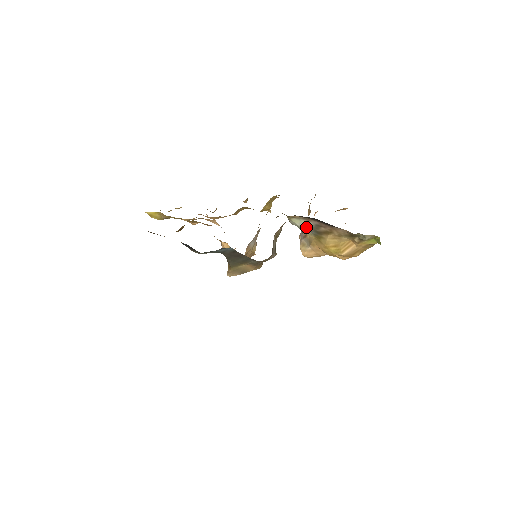
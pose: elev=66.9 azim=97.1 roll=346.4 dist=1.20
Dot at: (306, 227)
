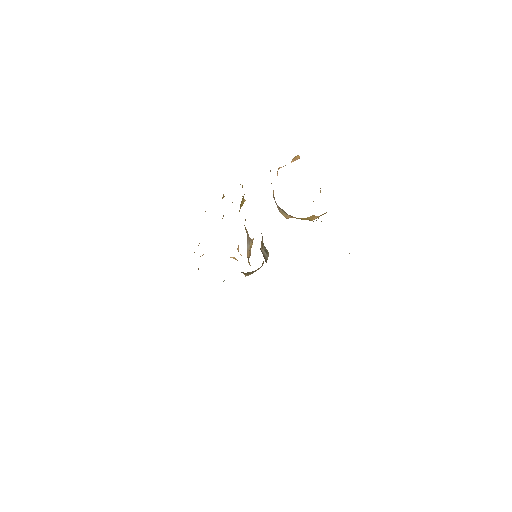
Dot at: occluded
